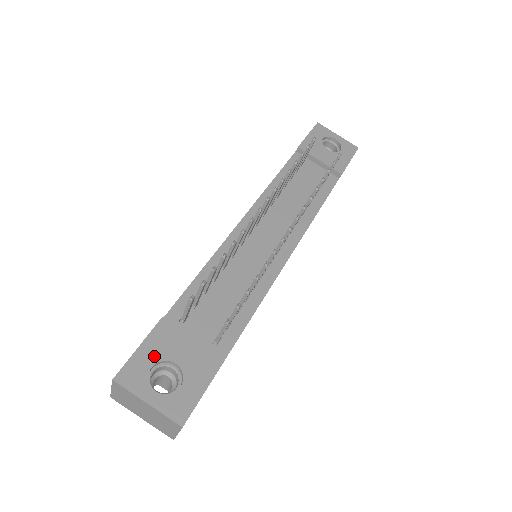
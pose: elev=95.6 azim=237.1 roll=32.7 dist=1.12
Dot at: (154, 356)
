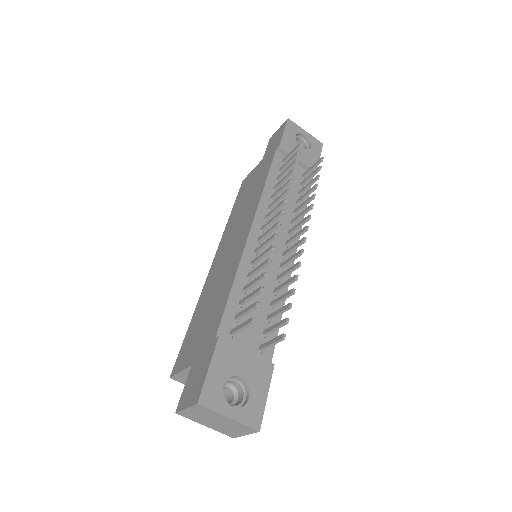
Dot at: (223, 374)
